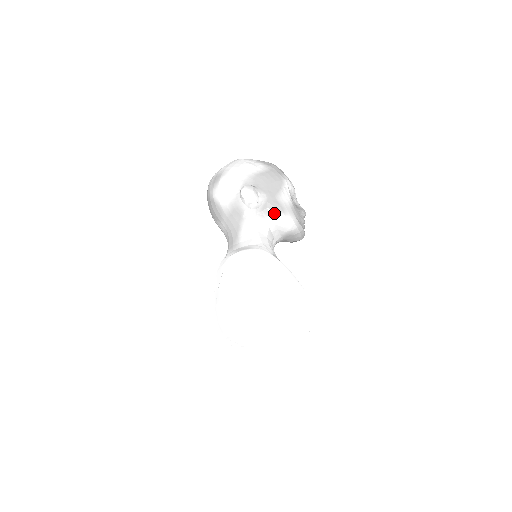
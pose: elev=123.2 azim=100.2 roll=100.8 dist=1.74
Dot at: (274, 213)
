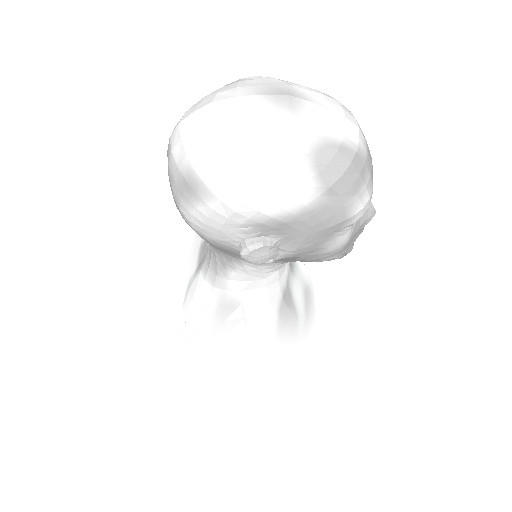
Dot at: (303, 261)
